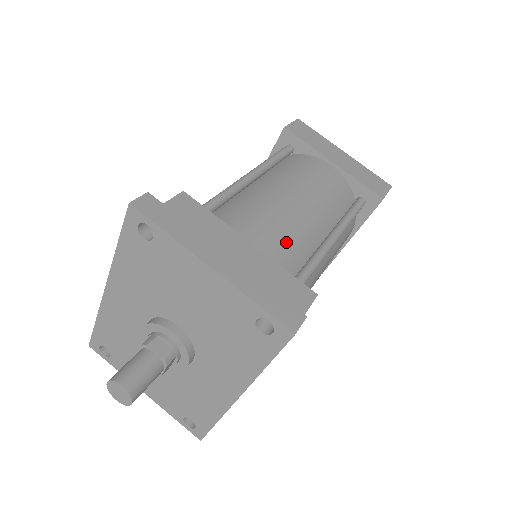
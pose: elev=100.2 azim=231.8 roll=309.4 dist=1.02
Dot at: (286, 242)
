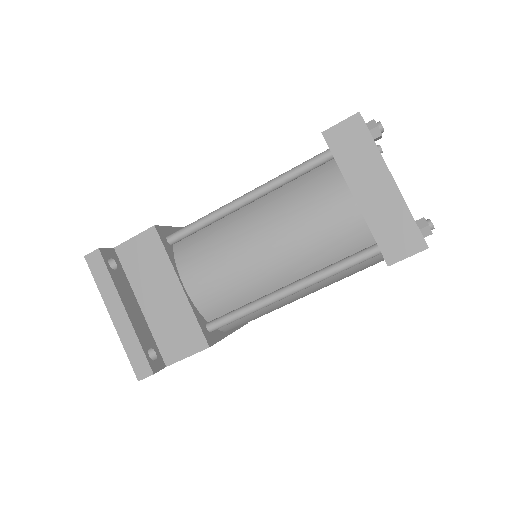
Dot at: (224, 288)
